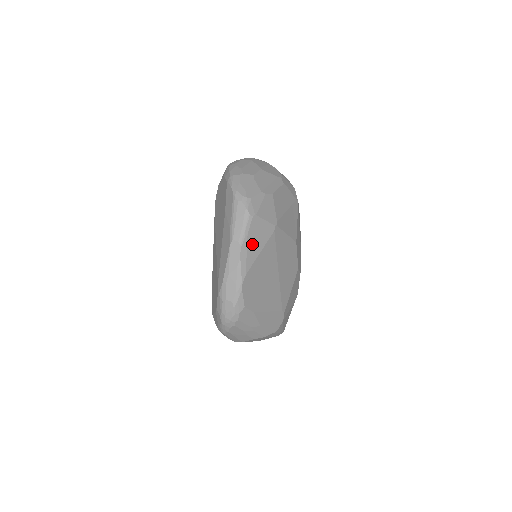
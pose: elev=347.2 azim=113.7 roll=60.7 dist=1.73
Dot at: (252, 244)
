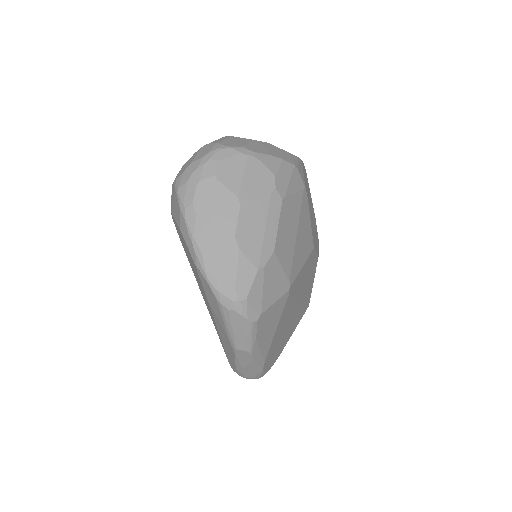
Dot at: (264, 337)
